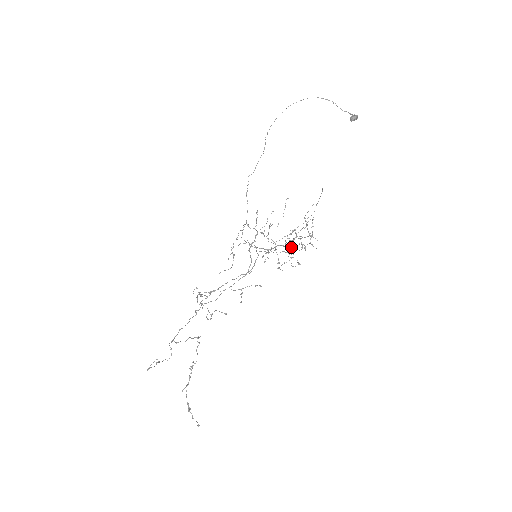
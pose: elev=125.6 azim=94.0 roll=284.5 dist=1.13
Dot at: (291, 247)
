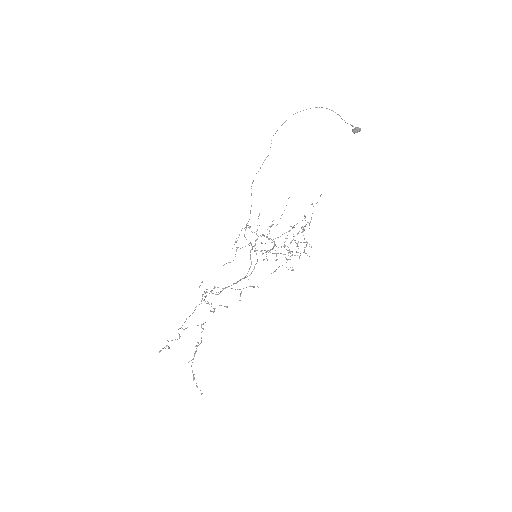
Dot at: occluded
